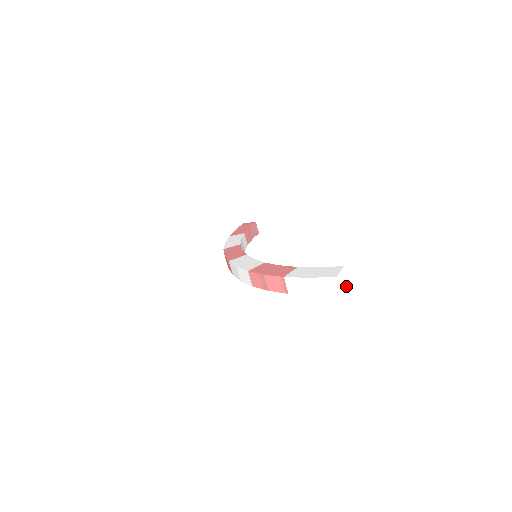
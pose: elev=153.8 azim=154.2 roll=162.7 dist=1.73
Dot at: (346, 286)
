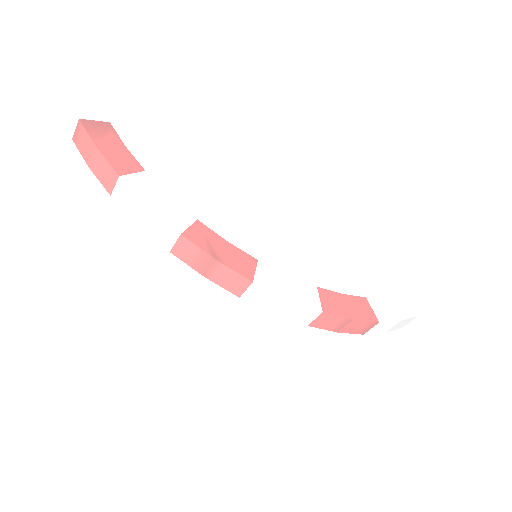
Dot at: occluded
